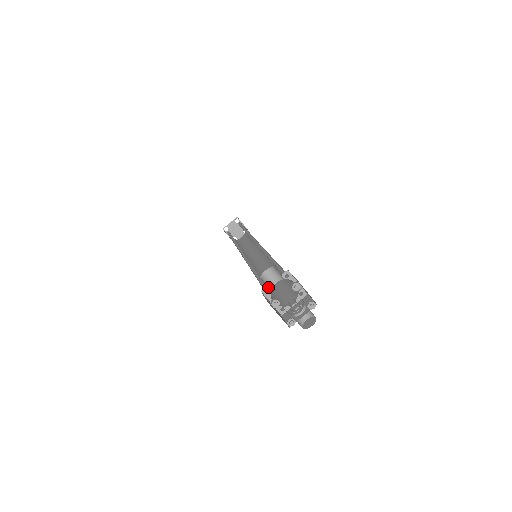
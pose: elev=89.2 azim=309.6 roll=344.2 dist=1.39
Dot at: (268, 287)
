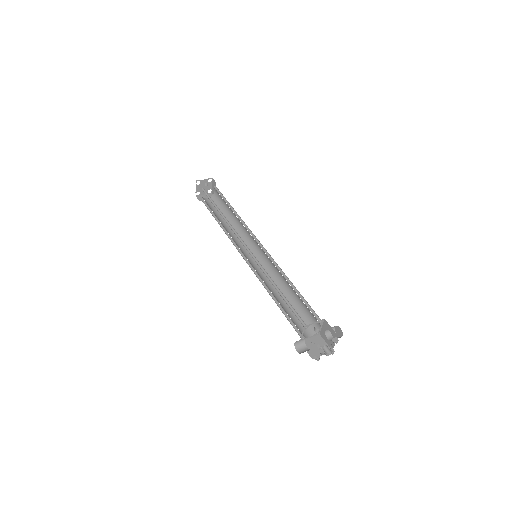
Dot at: (304, 347)
